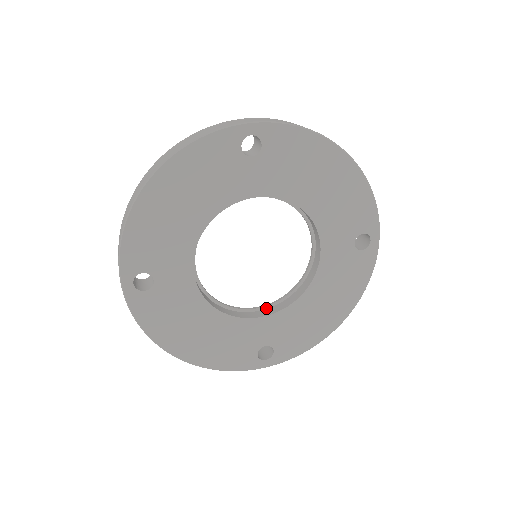
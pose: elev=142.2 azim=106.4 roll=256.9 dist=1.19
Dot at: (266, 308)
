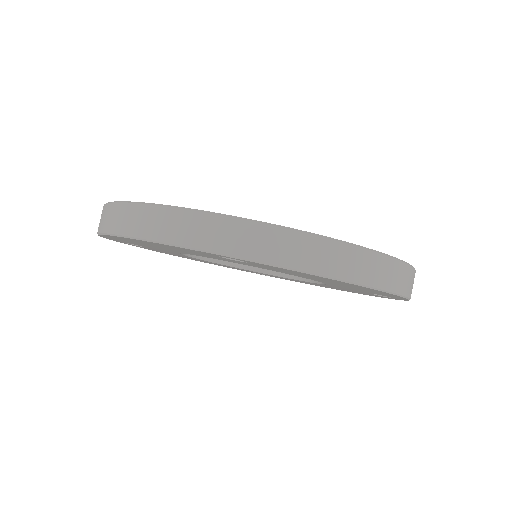
Dot at: occluded
